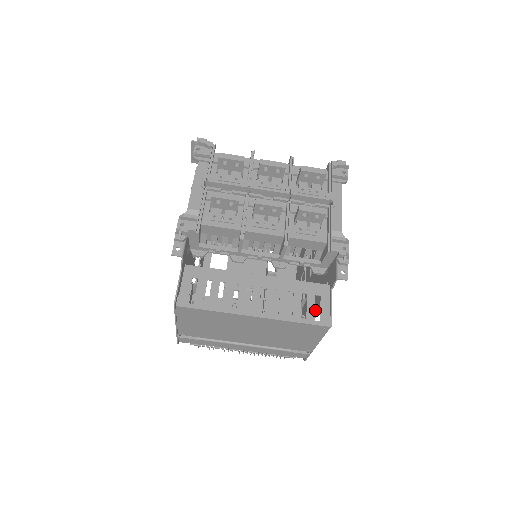
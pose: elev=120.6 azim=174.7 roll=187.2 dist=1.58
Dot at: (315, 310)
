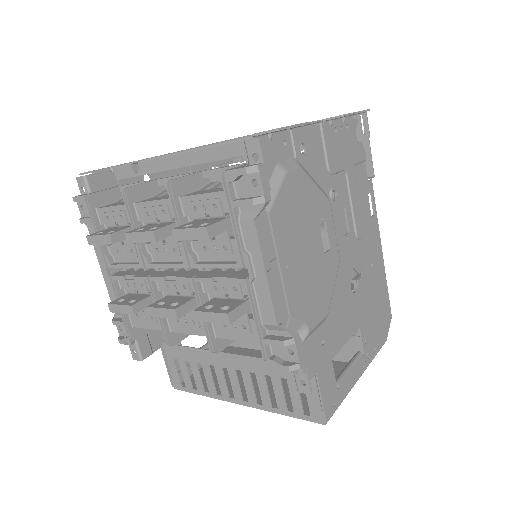
Dot at: (353, 321)
